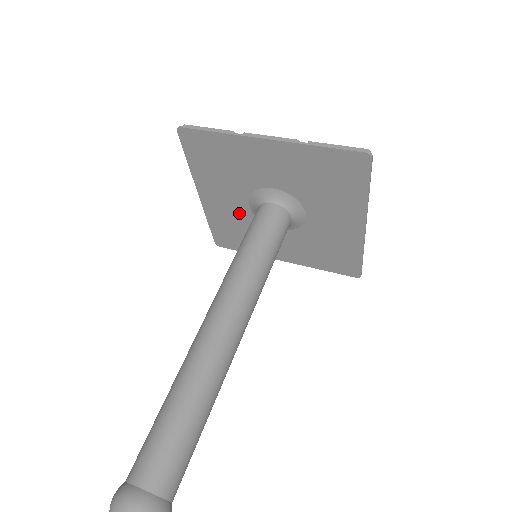
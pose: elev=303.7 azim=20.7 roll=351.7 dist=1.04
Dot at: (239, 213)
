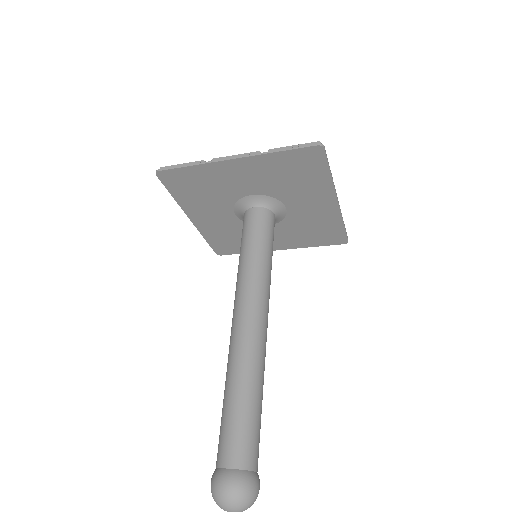
Dot at: (229, 223)
